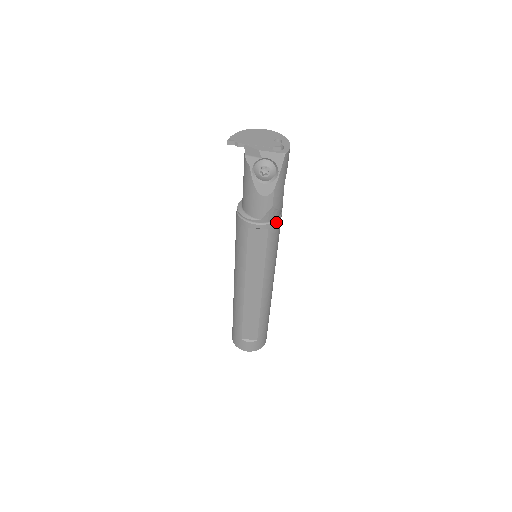
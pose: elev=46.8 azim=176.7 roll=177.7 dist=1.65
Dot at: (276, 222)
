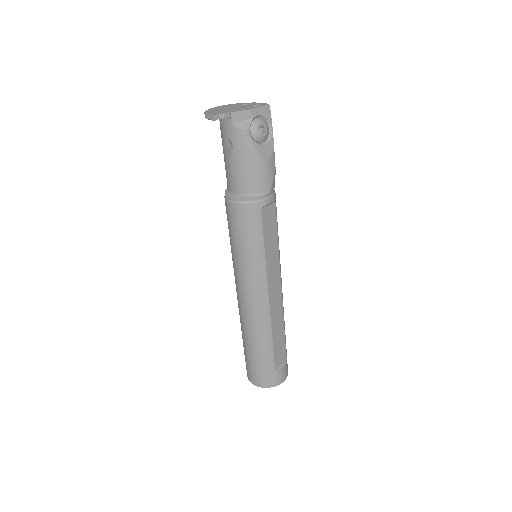
Dot at: occluded
